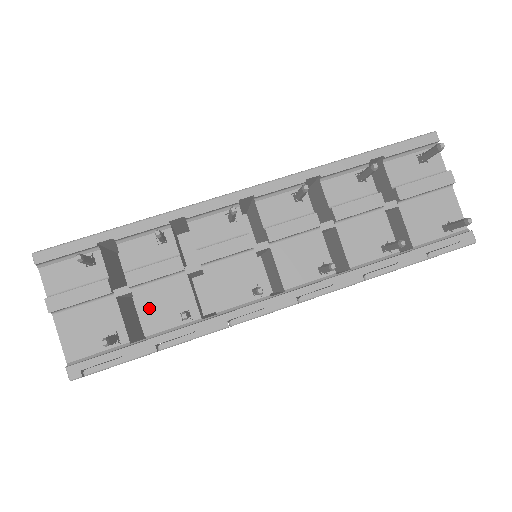
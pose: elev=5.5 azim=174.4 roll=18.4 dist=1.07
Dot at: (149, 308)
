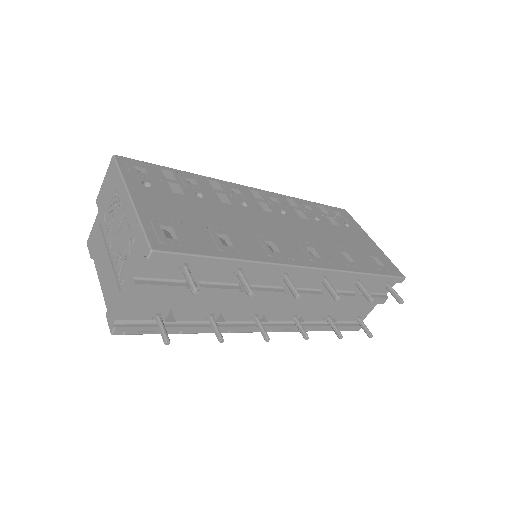
Dot at: (193, 306)
